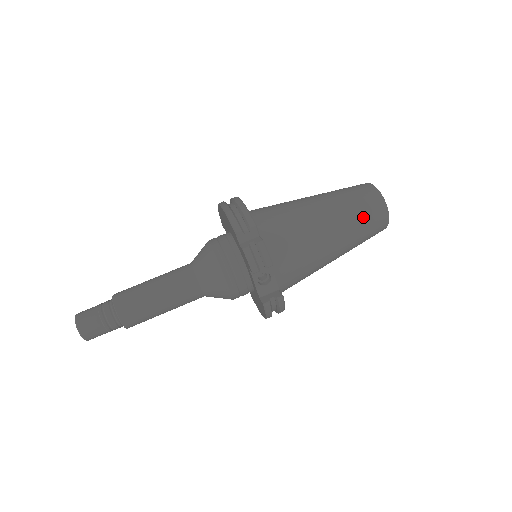
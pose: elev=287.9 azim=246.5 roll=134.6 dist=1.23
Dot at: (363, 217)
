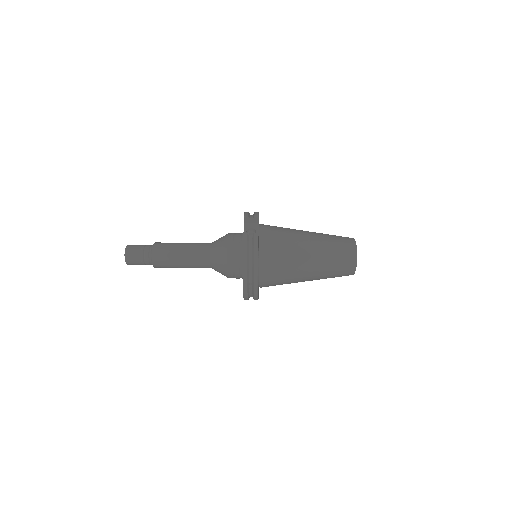
Dot at: (334, 237)
